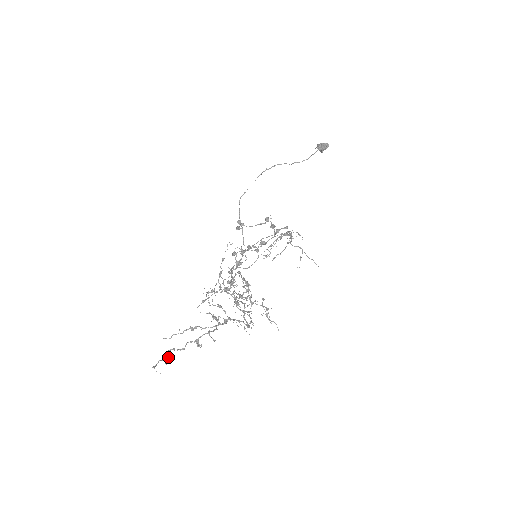
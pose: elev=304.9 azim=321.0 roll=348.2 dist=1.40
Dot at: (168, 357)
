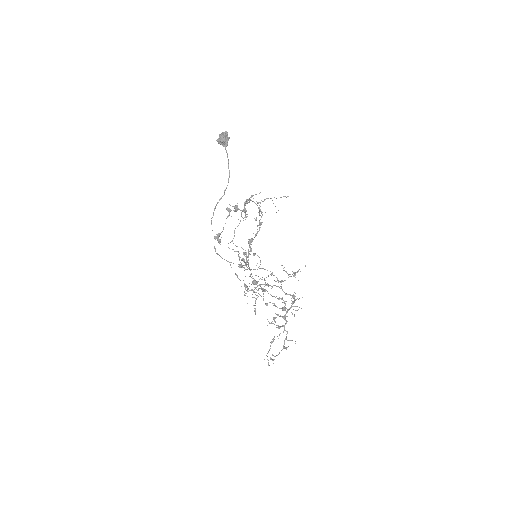
Dot at: (273, 360)
